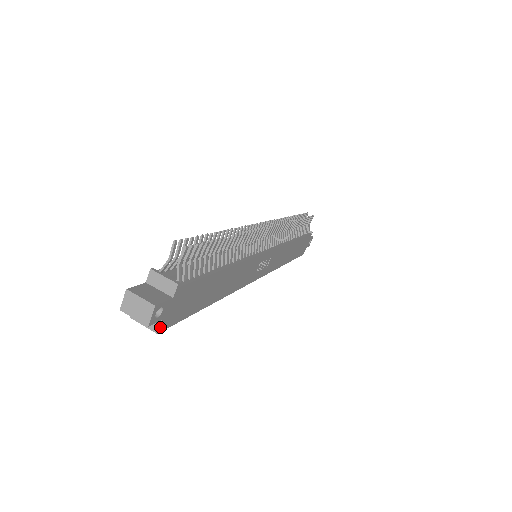
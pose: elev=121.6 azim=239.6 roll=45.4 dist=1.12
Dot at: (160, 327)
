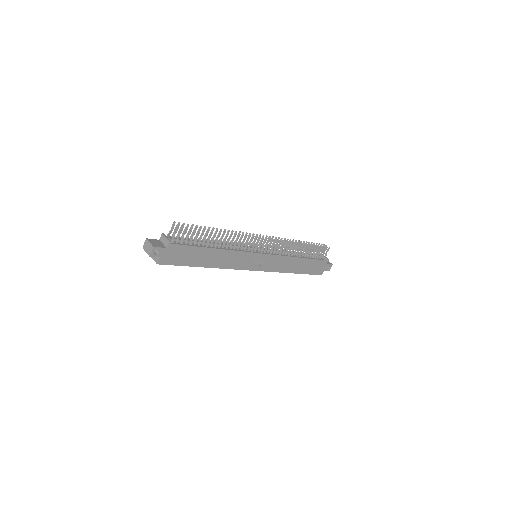
Dot at: (159, 261)
